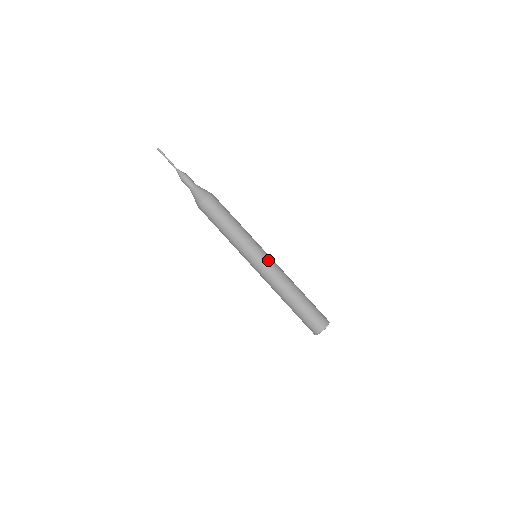
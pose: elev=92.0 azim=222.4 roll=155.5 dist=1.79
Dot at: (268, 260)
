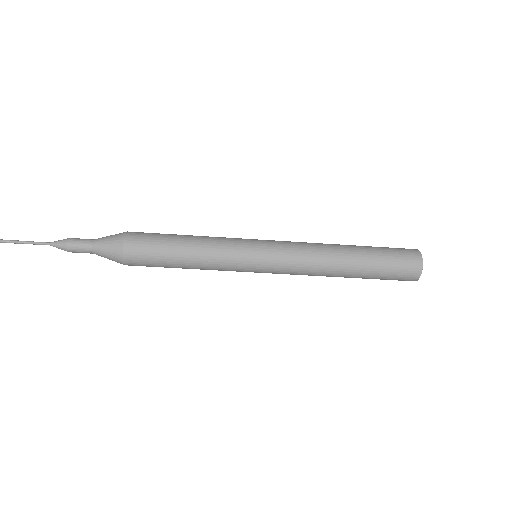
Dot at: (277, 246)
